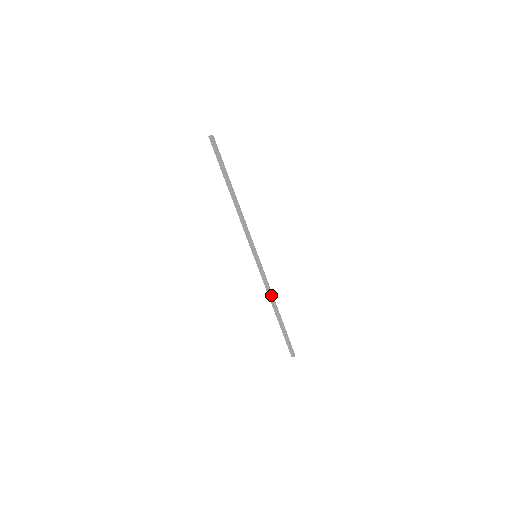
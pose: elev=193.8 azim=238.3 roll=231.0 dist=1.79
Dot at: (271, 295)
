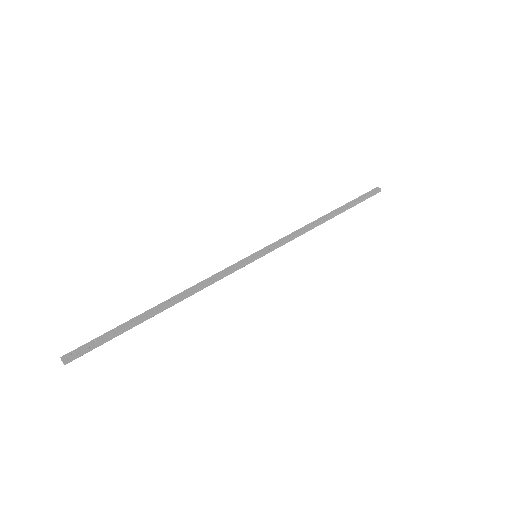
Dot at: occluded
